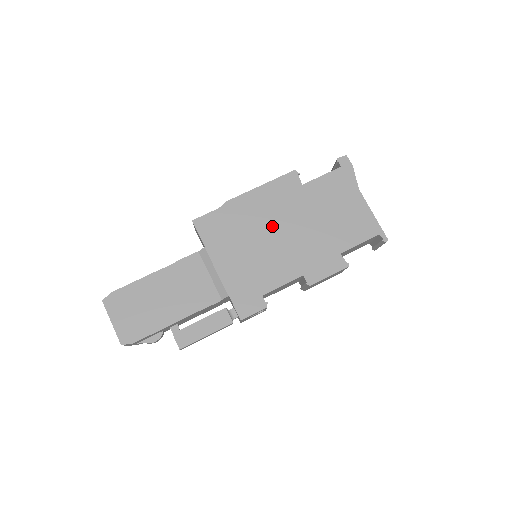
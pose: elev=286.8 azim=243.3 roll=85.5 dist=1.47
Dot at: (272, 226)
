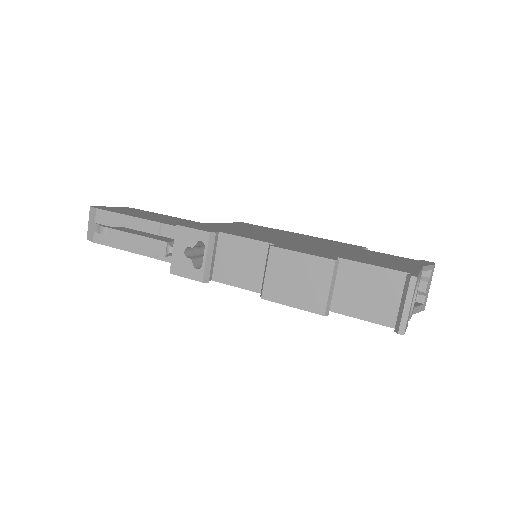
Dot at: (297, 239)
